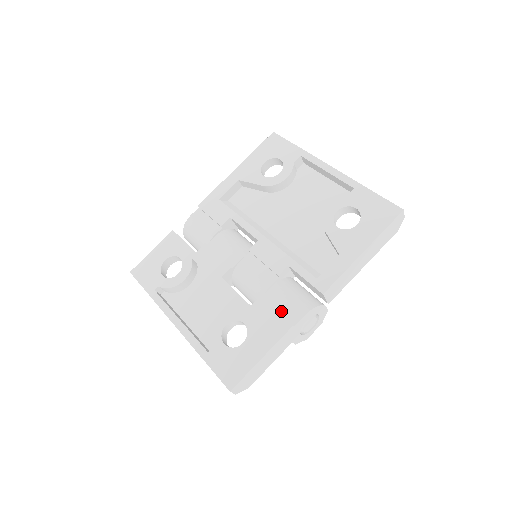
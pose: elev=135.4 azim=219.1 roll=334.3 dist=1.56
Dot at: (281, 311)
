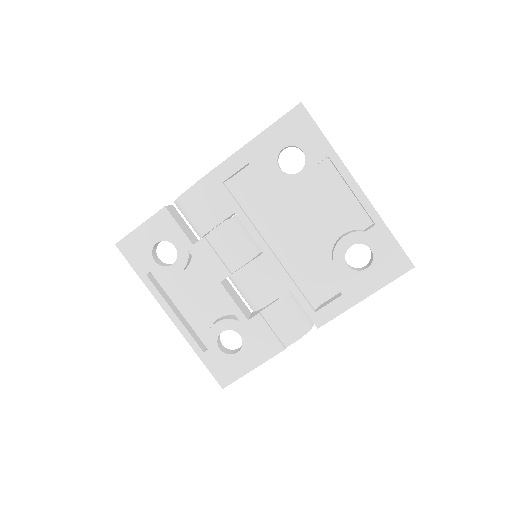
Dot at: (276, 331)
